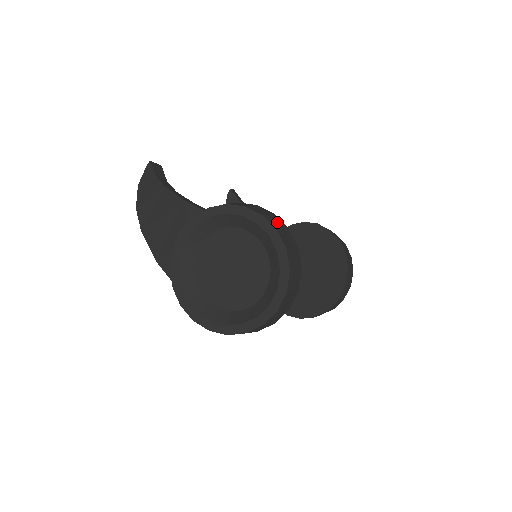
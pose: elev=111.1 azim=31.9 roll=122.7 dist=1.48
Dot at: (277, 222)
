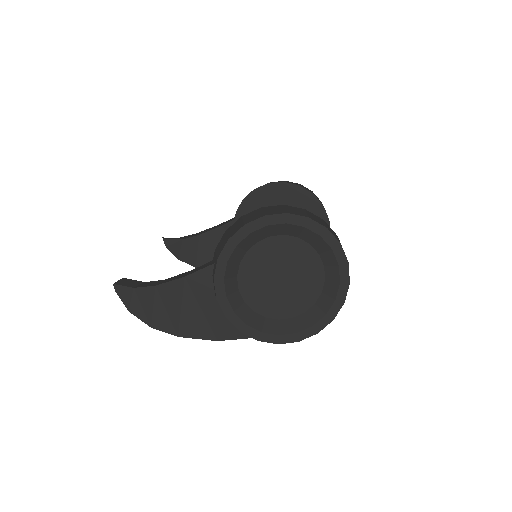
Dot at: (274, 209)
